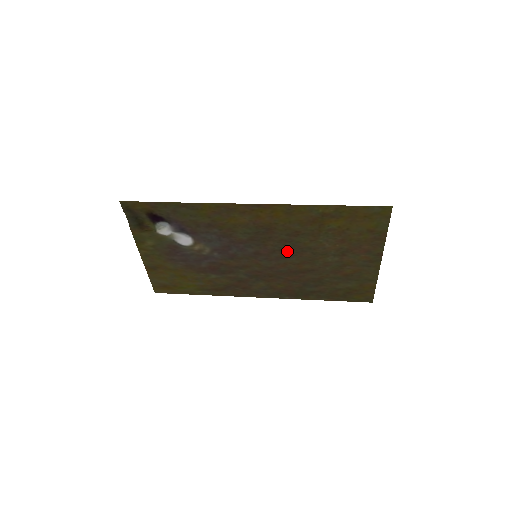
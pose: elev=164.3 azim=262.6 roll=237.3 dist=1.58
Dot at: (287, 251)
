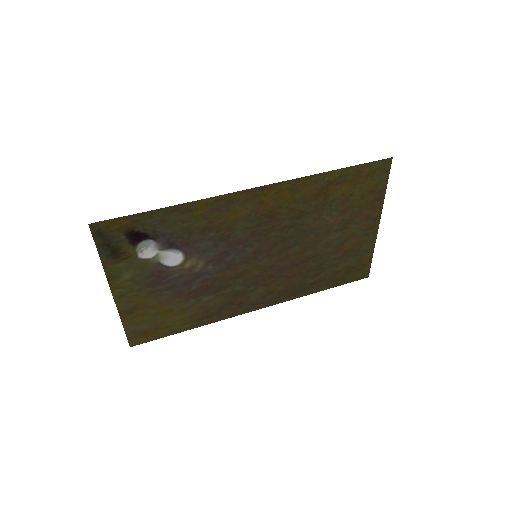
Dot at: (289, 240)
